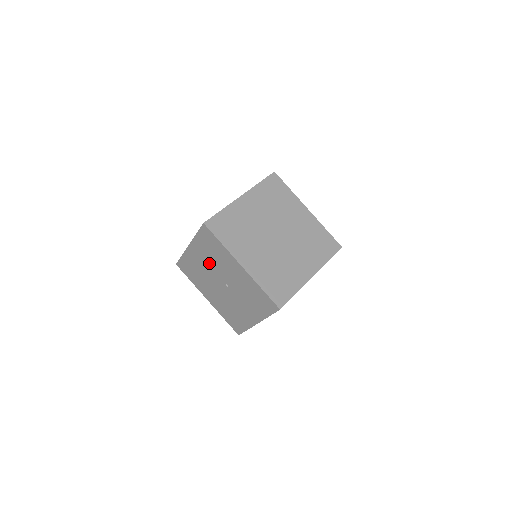
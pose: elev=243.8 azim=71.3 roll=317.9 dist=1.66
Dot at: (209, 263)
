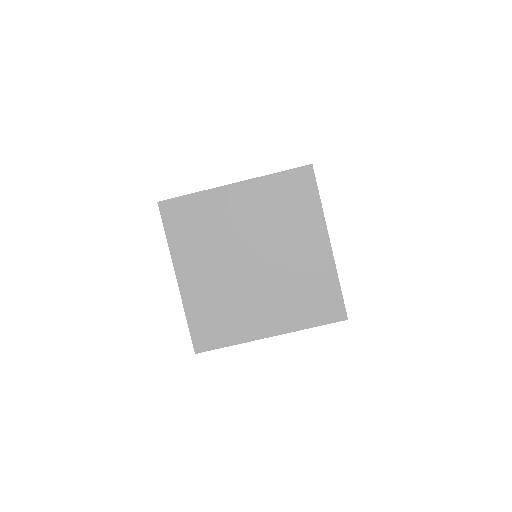
Dot at: occluded
